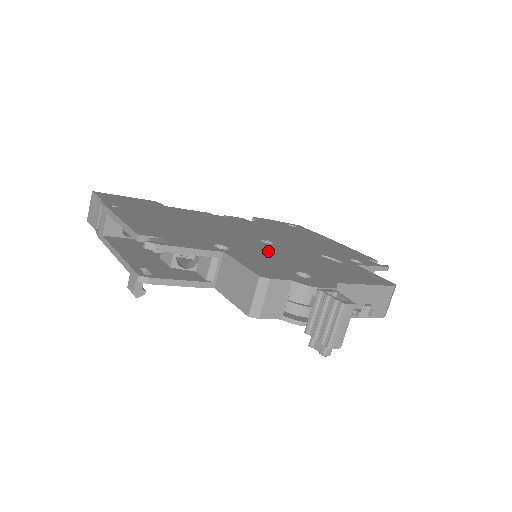
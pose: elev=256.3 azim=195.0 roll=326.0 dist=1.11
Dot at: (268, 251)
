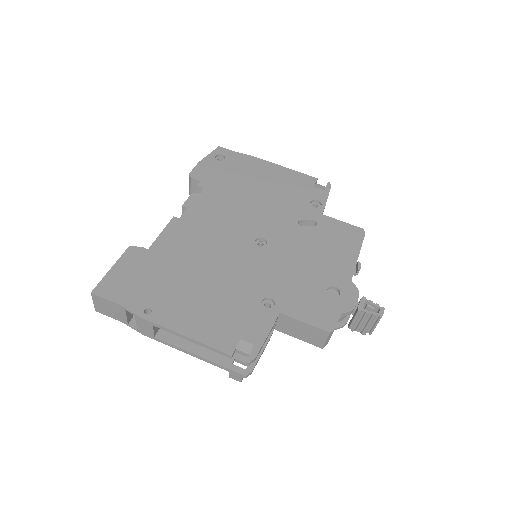
Dot at: (283, 268)
